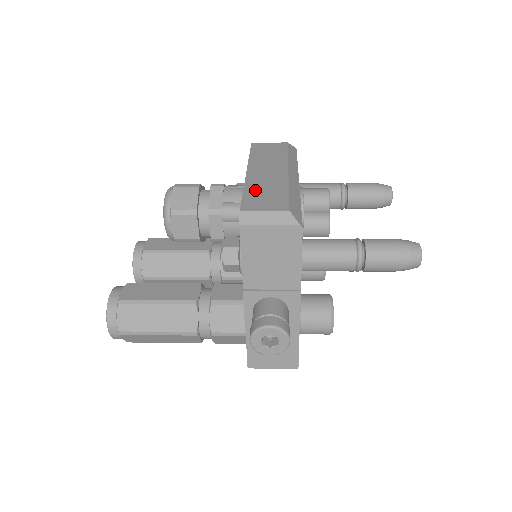
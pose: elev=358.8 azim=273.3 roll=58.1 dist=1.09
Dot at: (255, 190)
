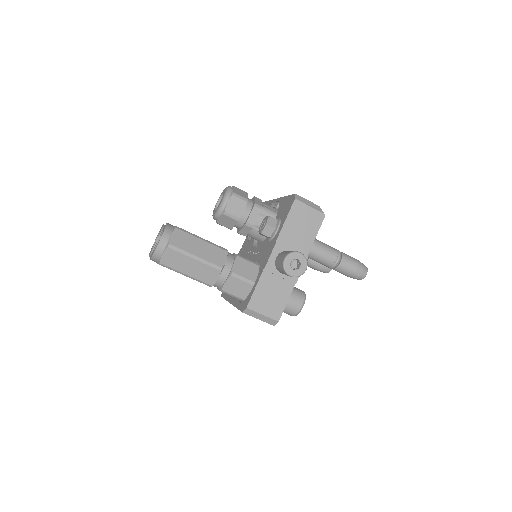
Dot at: occluded
